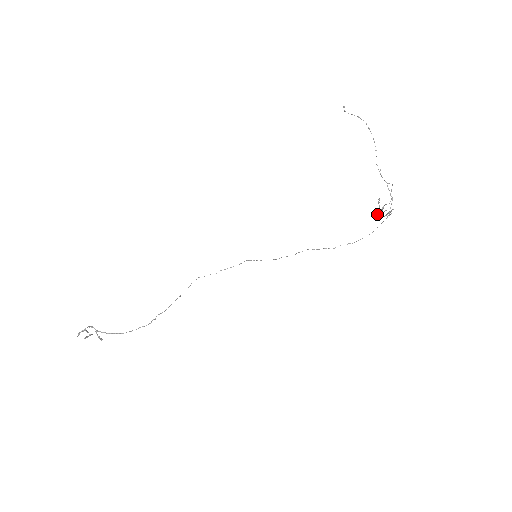
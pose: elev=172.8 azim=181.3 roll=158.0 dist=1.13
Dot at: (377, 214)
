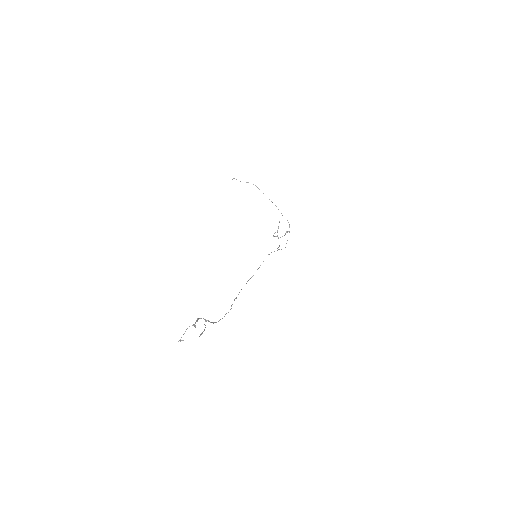
Dot at: (277, 236)
